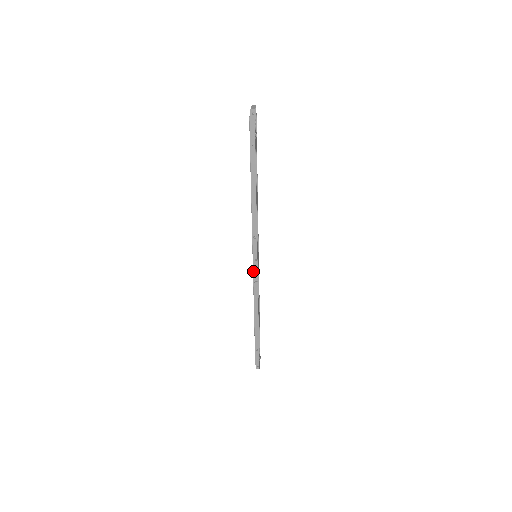
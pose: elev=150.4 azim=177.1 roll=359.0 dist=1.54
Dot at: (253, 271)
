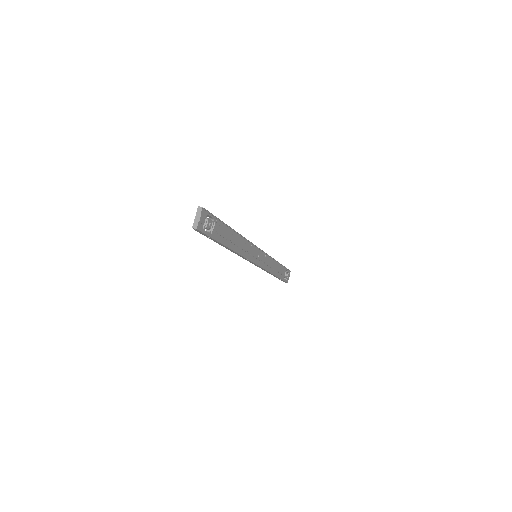
Dot at: (255, 265)
